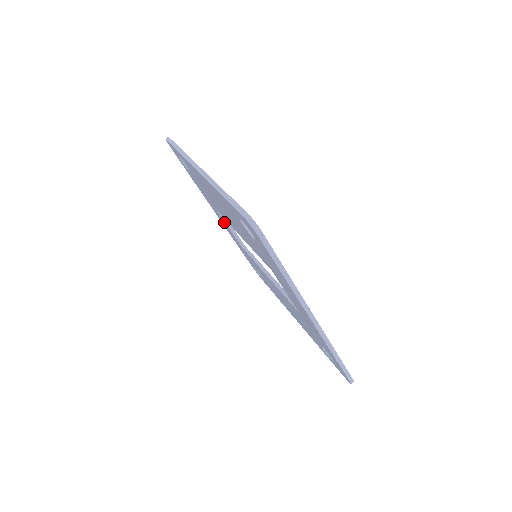
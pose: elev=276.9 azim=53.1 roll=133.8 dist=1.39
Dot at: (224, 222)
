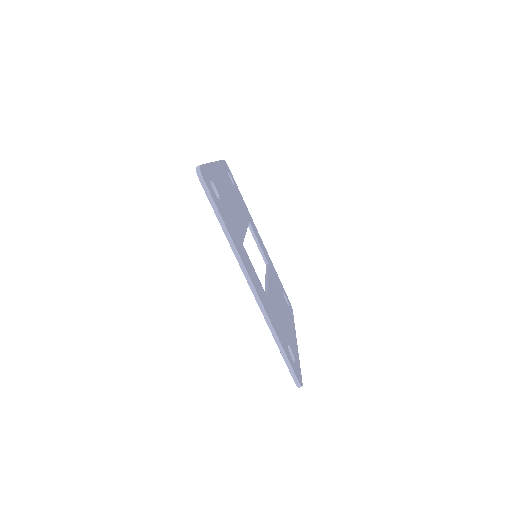
Dot at: occluded
